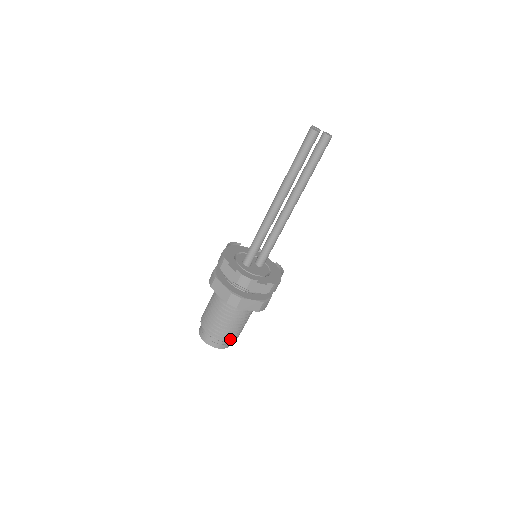
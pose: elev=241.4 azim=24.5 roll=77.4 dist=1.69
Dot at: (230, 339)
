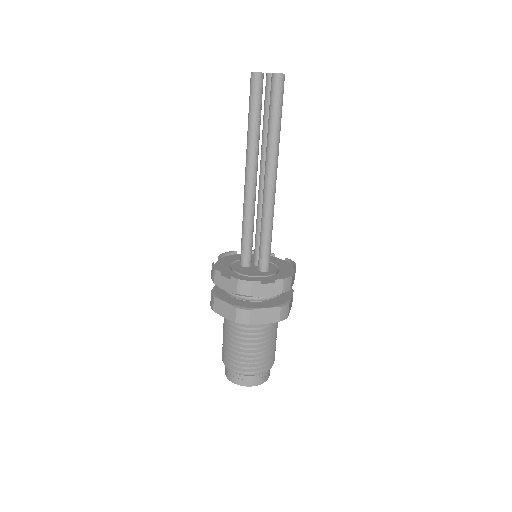
Dot at: (236, 369)
